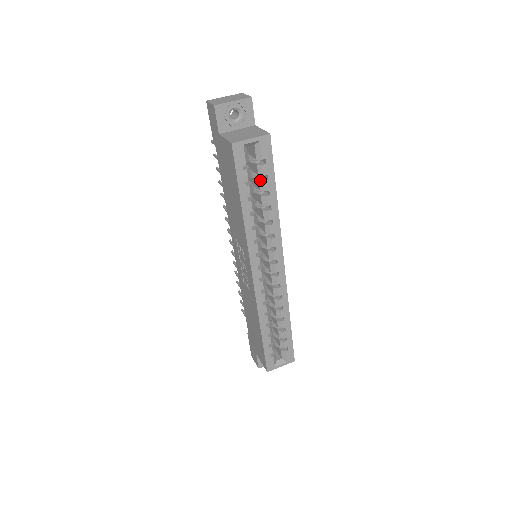
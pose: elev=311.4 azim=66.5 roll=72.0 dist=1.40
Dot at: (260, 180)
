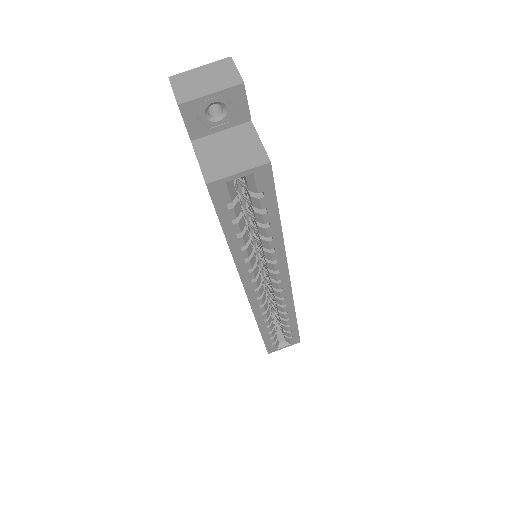
Dot at: (256, 211)
